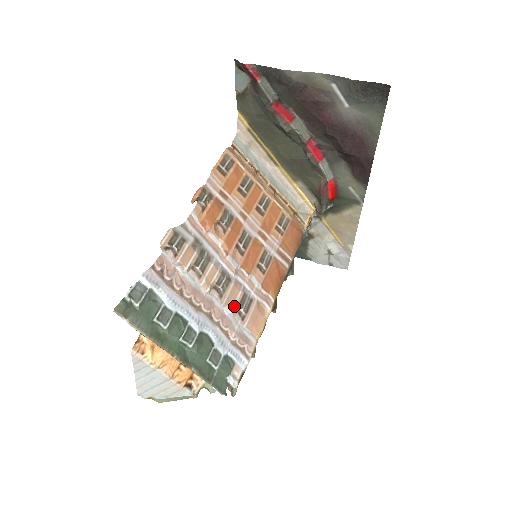
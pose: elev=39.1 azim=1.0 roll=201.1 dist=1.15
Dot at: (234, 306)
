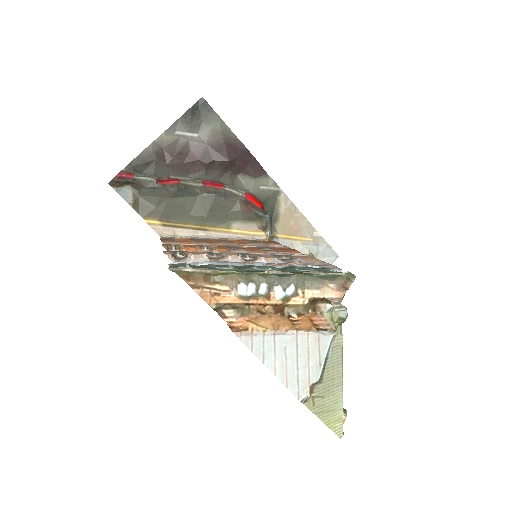
Dot at: (274, 257)
